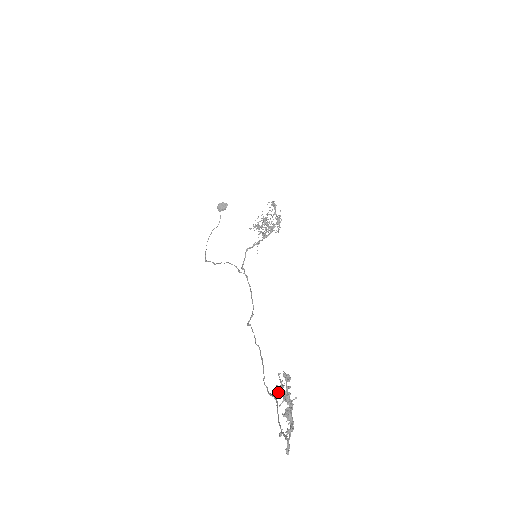
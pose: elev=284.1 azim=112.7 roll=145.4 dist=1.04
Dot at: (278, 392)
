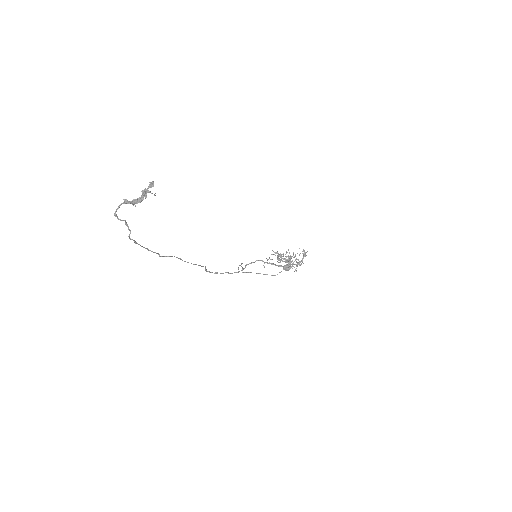
Dot at: (143, 191)
